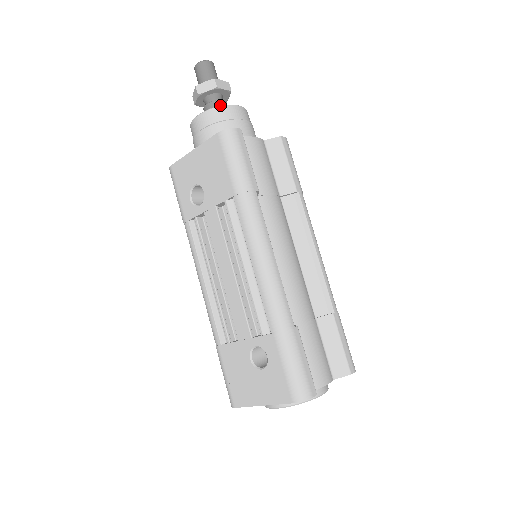
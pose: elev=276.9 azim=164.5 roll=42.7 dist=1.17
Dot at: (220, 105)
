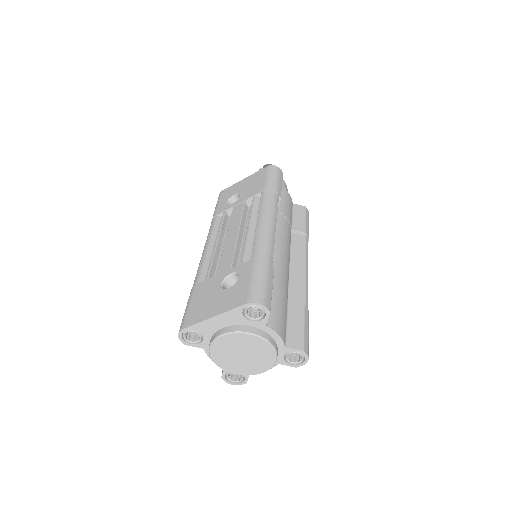
Dot at: occluded
